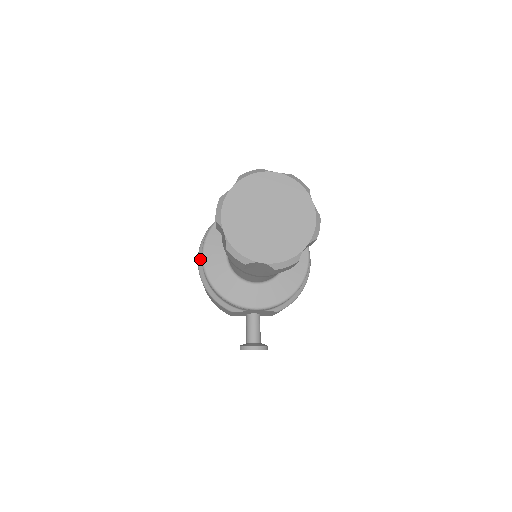
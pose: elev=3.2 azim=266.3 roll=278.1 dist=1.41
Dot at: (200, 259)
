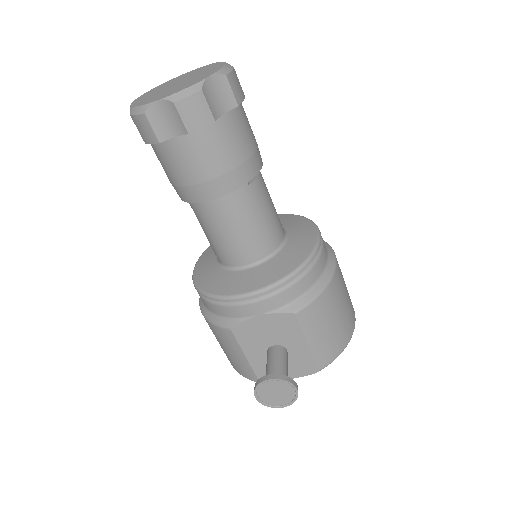
Dot at: occluded
